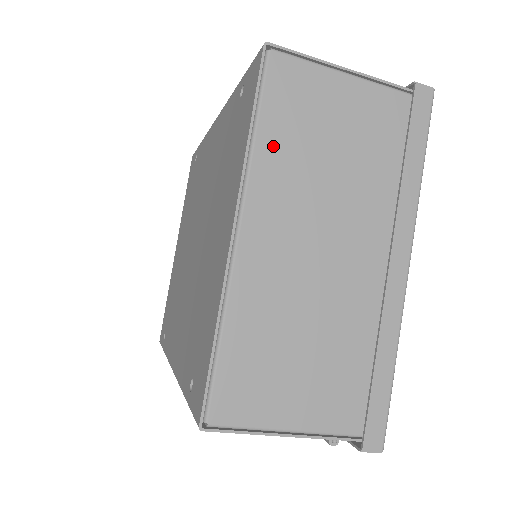
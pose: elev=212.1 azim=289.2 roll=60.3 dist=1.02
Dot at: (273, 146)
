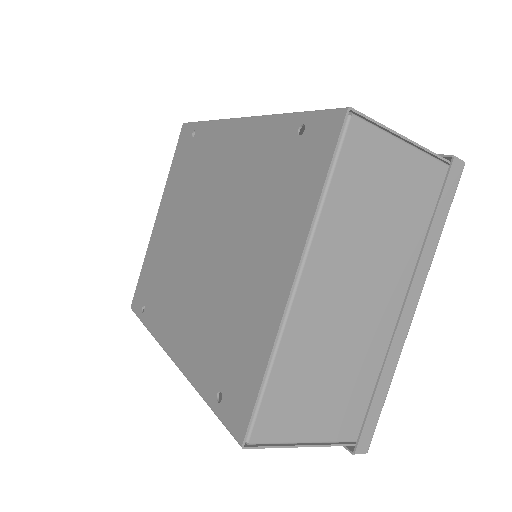
Dot at: (337, 207)
